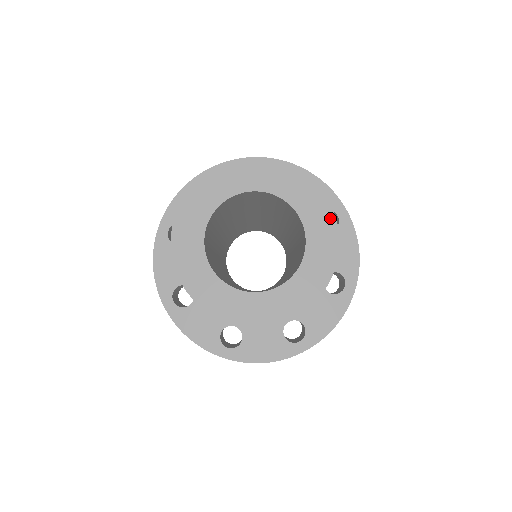
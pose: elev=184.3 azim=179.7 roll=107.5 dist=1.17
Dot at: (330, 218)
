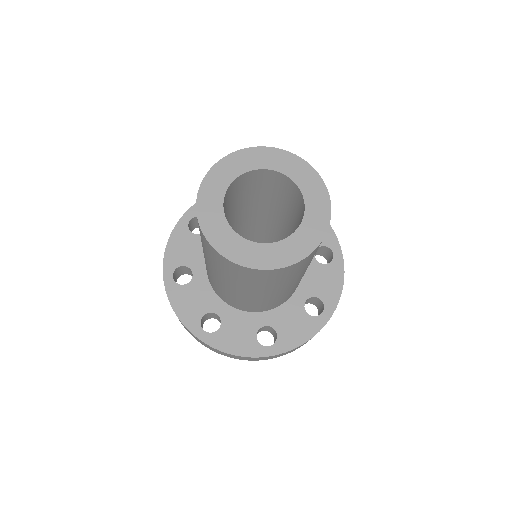
Dot at: (327, 207)
